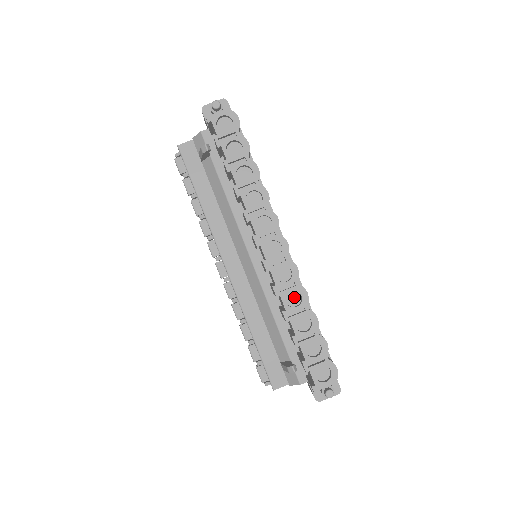
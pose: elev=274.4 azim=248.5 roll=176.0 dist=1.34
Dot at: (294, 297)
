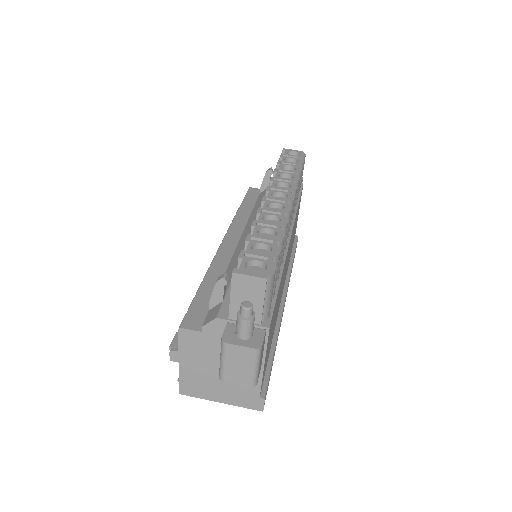
Dot at: occluded
